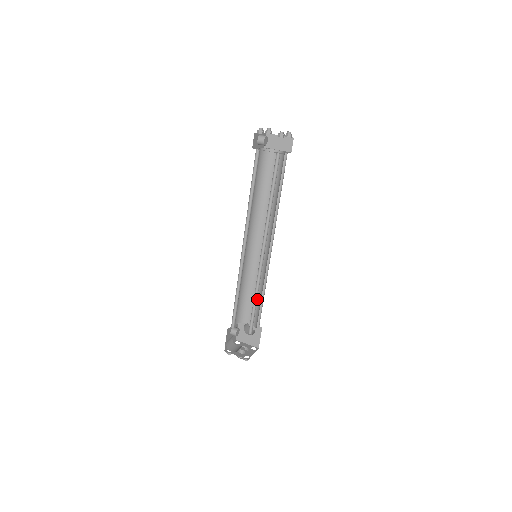
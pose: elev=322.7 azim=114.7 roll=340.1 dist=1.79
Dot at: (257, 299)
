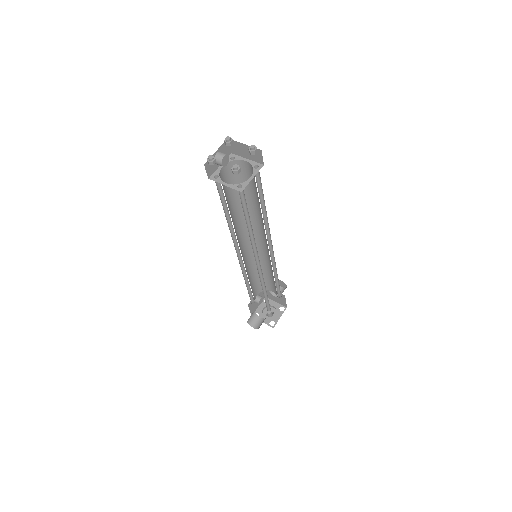
Dot at: (272, 278)
